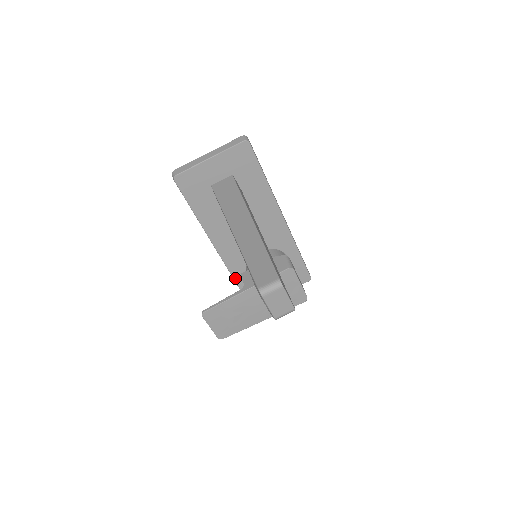
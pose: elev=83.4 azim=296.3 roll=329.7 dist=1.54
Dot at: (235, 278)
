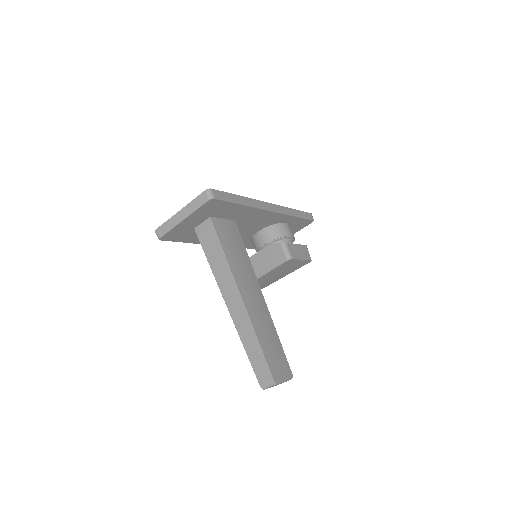
Dot at: (245, 247)
